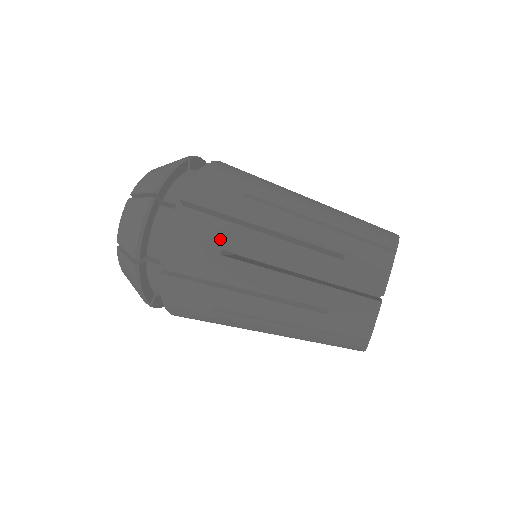
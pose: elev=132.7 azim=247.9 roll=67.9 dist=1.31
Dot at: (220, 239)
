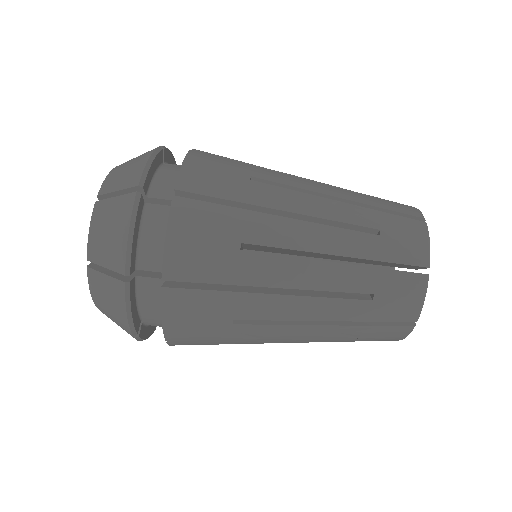
Dot at: (228, 312)
